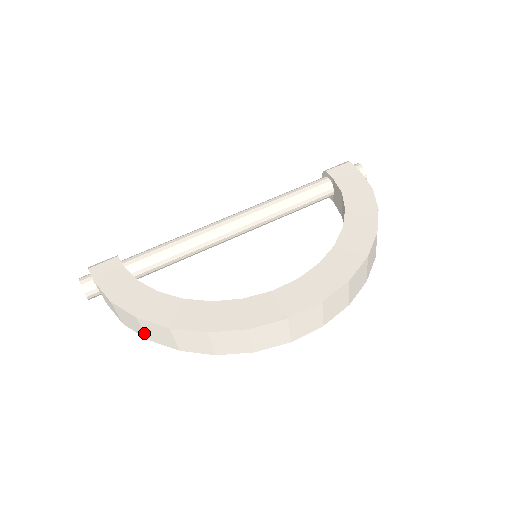
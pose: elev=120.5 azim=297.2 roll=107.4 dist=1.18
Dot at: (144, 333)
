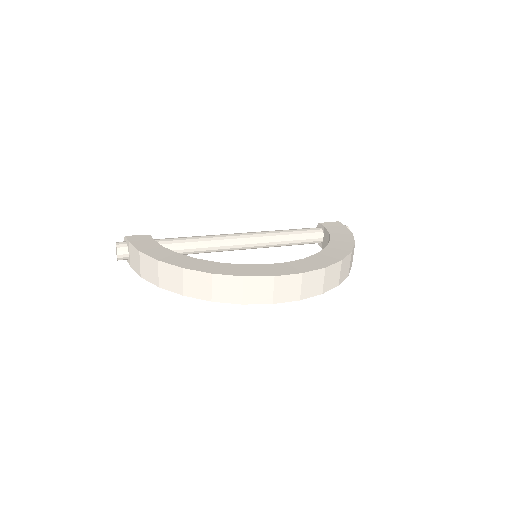
Dot at: (158, 279)
